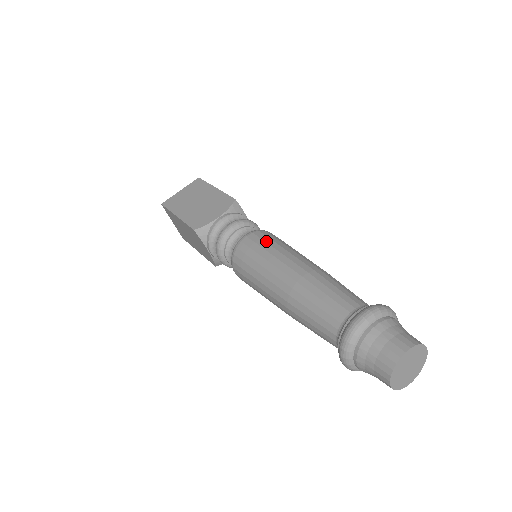
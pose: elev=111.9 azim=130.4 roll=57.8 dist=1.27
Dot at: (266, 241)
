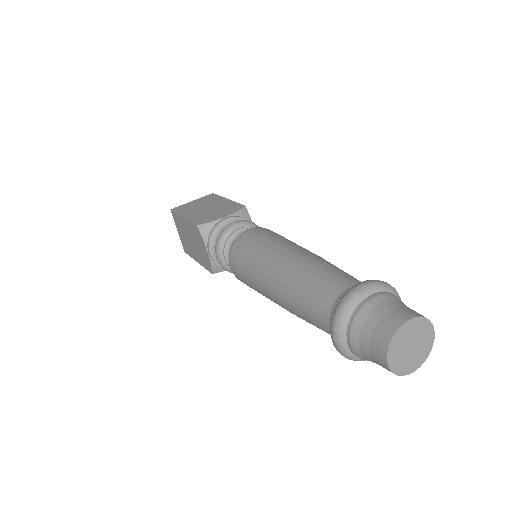
Dot at: (269, 233)
